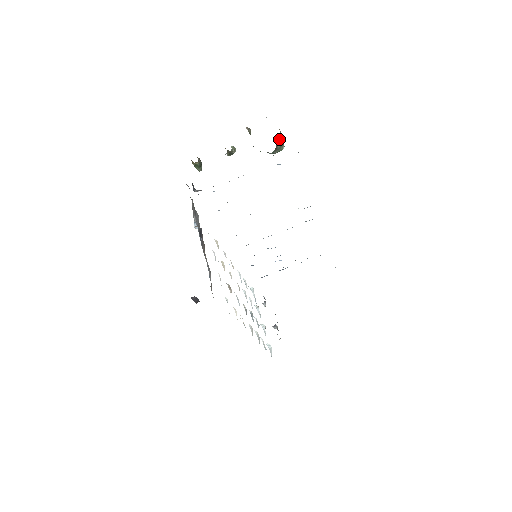
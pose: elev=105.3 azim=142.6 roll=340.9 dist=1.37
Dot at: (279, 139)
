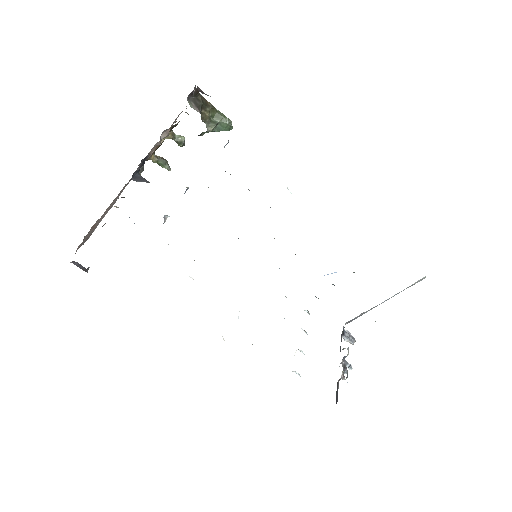
Dot at: (216, 113)
